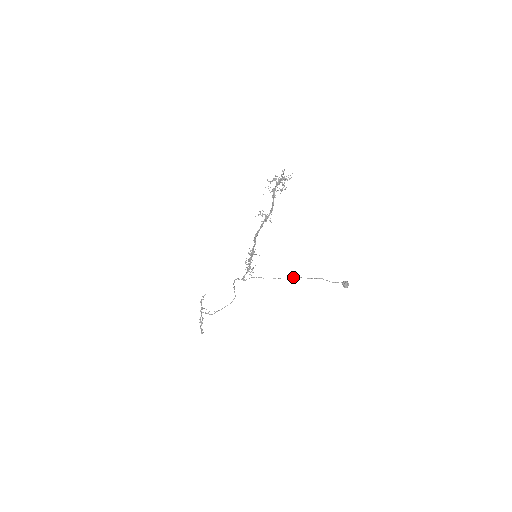
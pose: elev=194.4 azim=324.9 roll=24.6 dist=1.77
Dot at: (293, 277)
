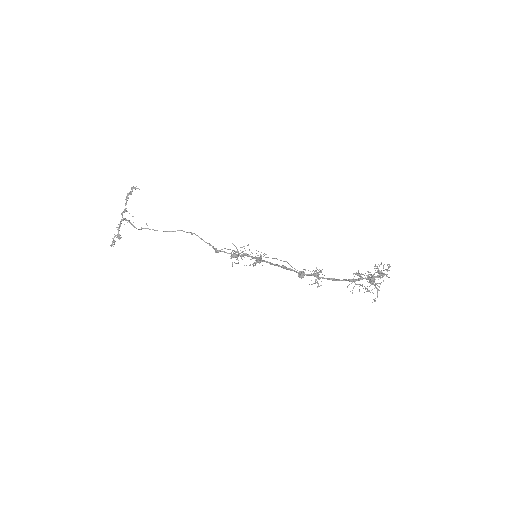
Dot at: occluded
